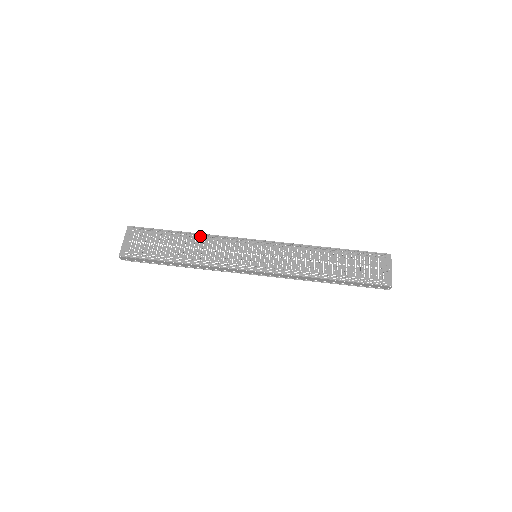
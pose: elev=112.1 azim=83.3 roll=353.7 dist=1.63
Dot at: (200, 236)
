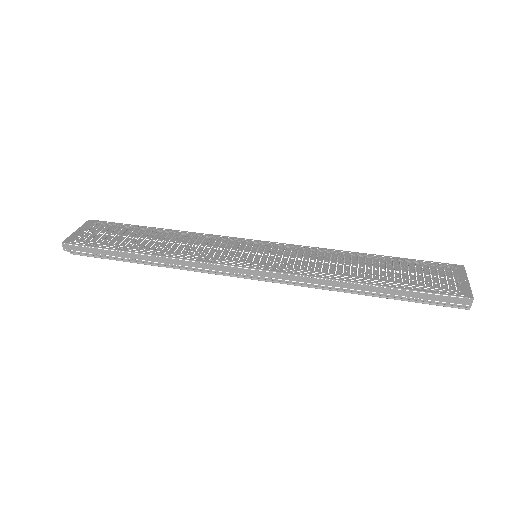
Dot at: (181, 232)
